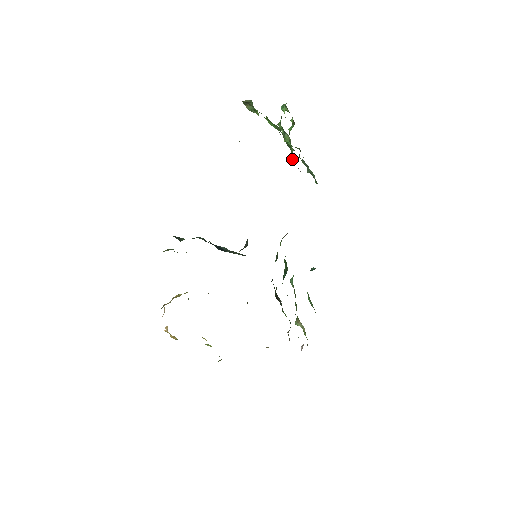
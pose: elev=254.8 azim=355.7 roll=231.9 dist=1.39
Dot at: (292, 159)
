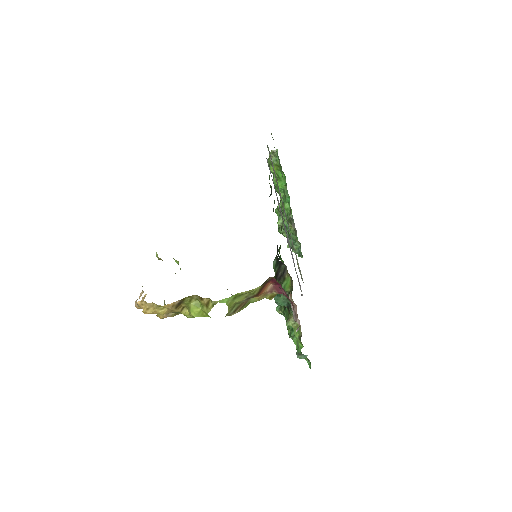
Dot at: (290, 214)
